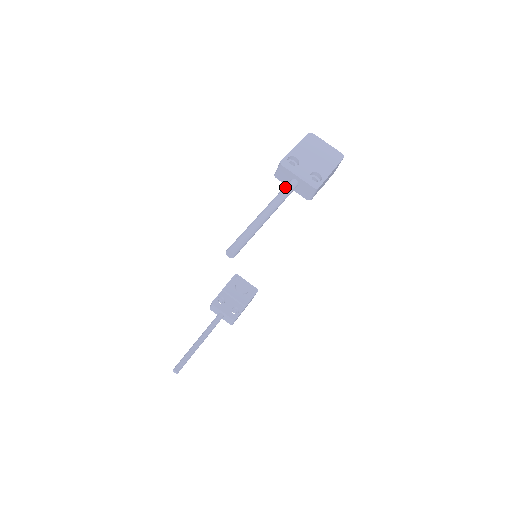
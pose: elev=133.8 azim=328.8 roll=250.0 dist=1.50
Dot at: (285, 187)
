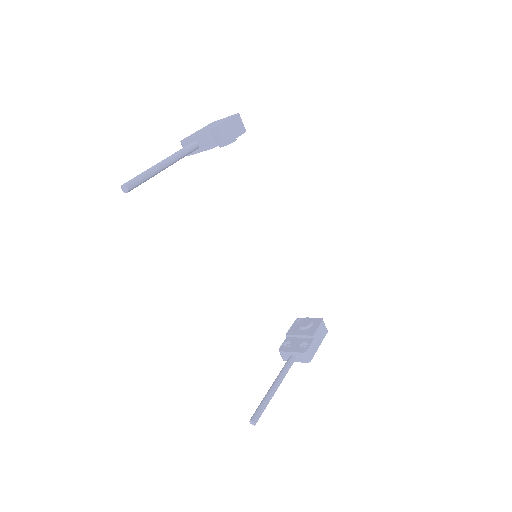
Dot at: (184, 148)
